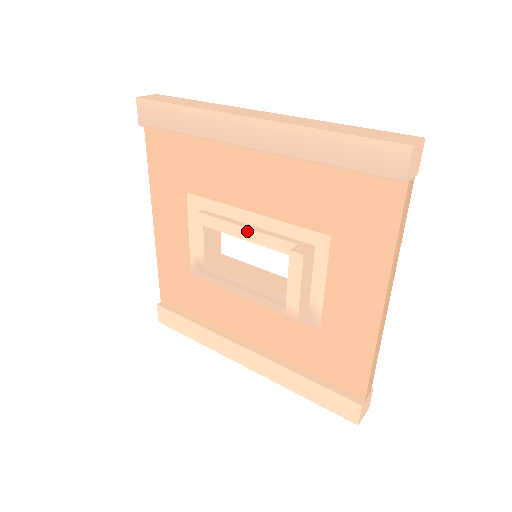
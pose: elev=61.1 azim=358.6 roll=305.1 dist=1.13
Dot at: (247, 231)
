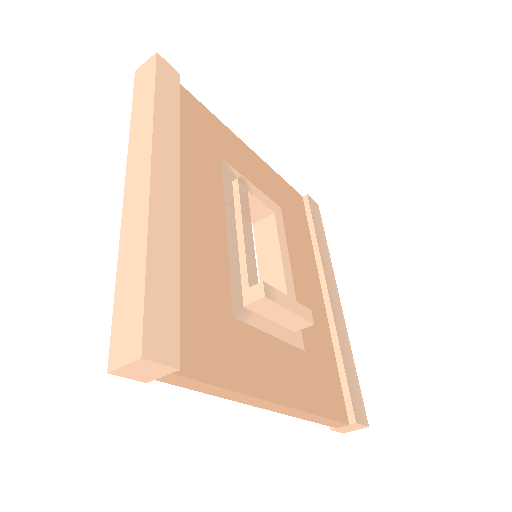
Dot at: occluded
